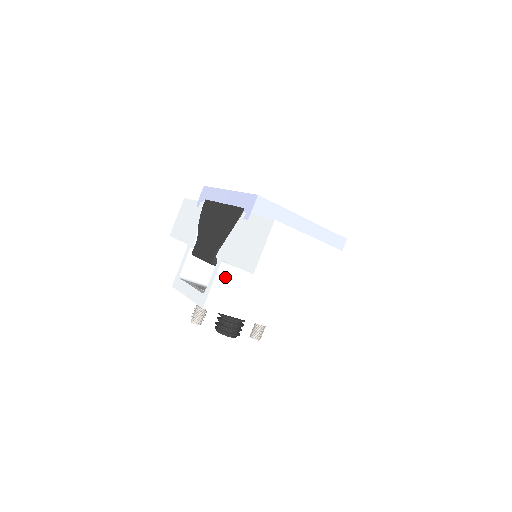
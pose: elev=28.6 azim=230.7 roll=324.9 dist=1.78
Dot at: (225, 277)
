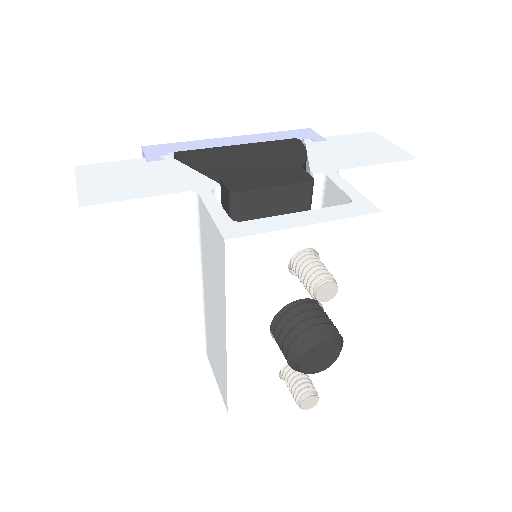
Dot at: occluded
